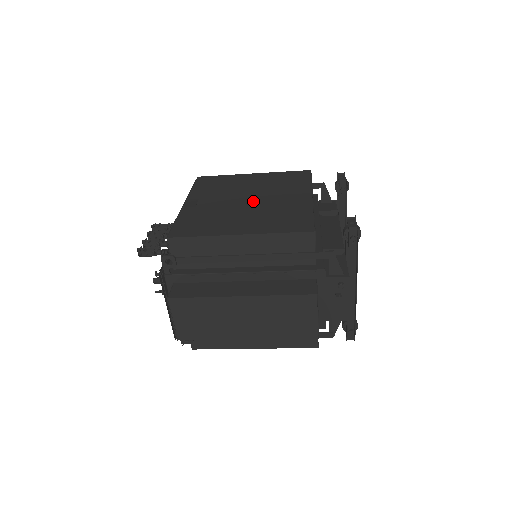
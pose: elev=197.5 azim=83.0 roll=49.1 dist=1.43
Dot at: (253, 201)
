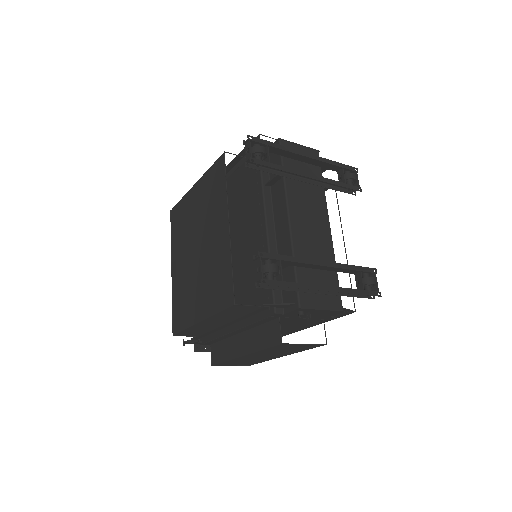
Dot at: (199, 251)
